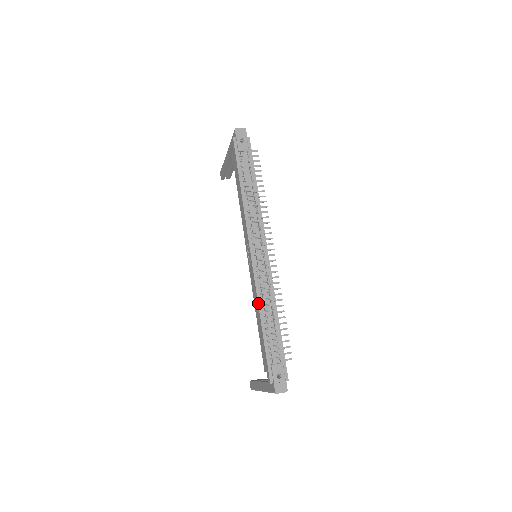
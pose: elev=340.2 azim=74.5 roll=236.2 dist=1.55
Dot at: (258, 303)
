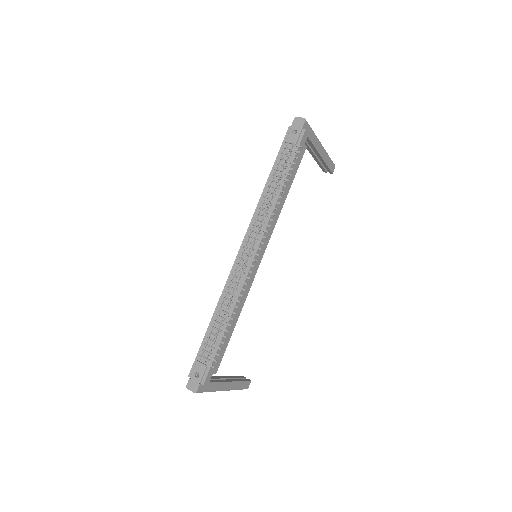
Dot at: (219, 299)
